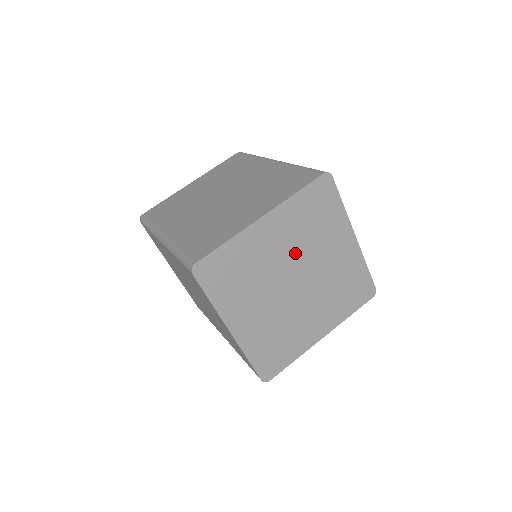
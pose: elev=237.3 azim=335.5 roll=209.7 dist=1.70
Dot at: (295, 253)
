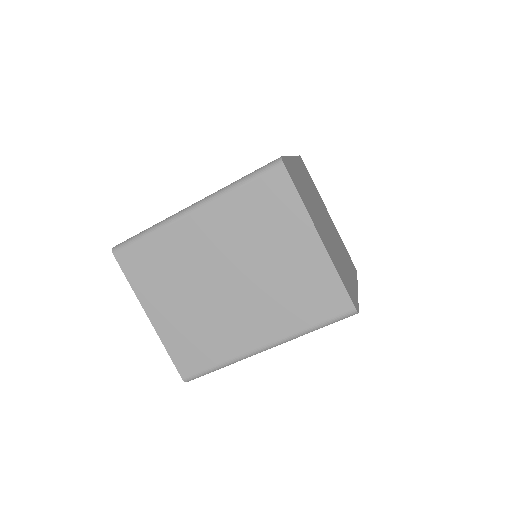
Dot at: (315, 199)
